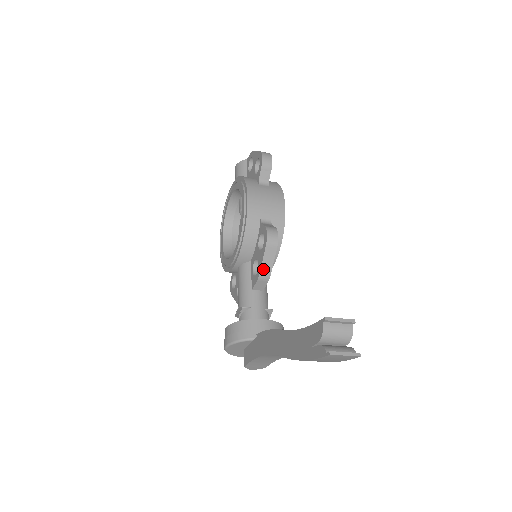
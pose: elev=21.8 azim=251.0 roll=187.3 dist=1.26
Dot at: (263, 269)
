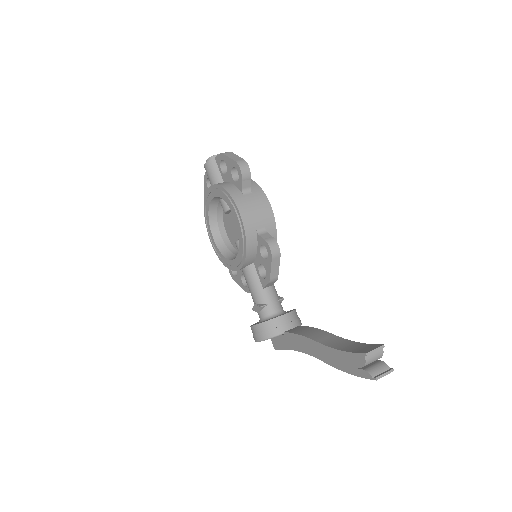
Dot at: (272, 275)
